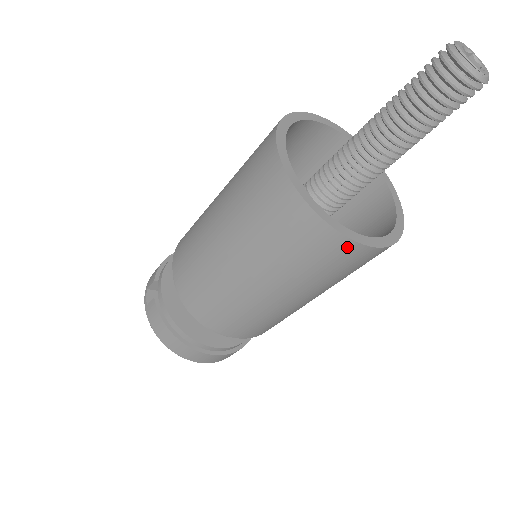
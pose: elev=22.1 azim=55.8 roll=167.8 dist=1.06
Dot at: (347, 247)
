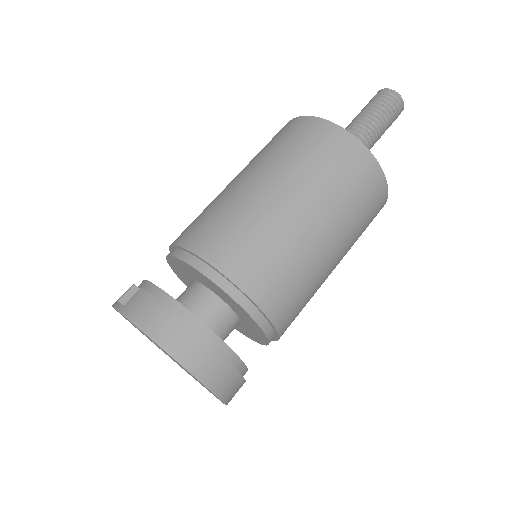
Dot at: (368, 161)
